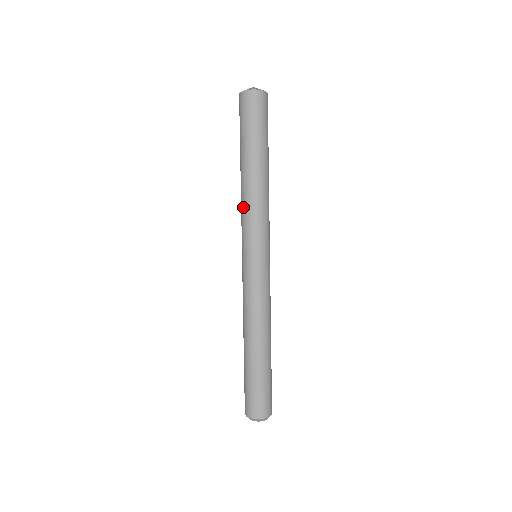
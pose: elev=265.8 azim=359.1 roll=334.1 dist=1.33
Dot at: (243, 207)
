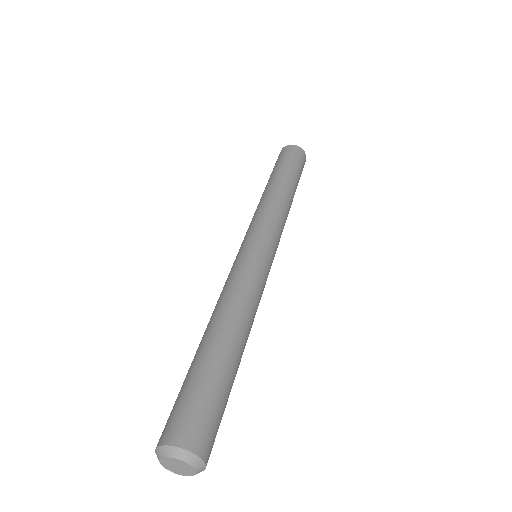
Dot at: occluded
